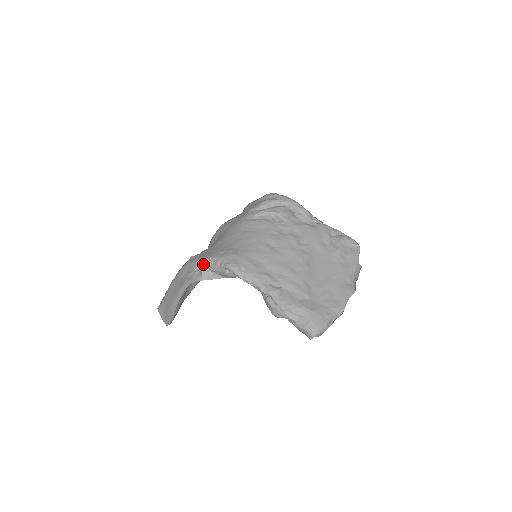
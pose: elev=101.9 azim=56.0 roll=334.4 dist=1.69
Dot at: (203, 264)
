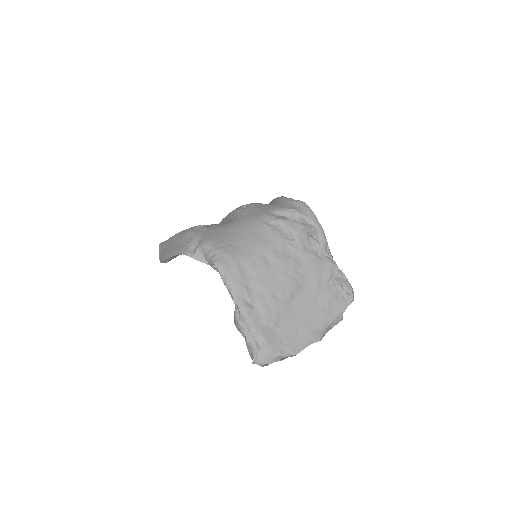
Dot at: (200, 245)
